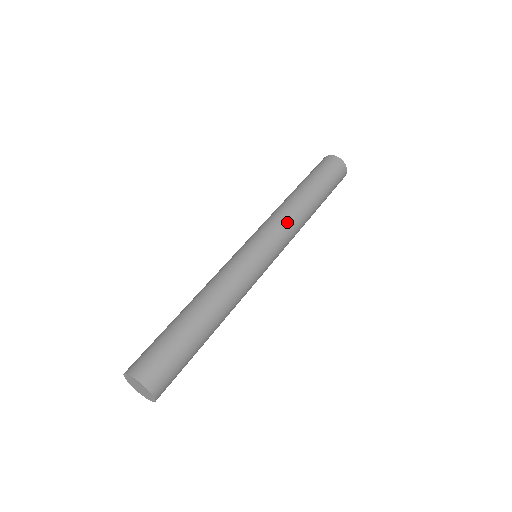
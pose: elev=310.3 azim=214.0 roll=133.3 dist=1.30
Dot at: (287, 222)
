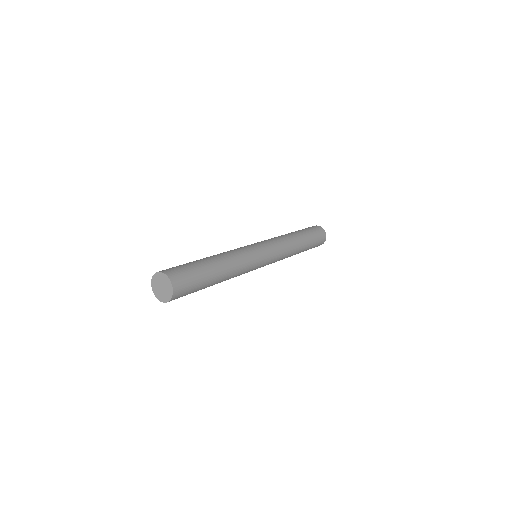
Dot at: (272, 238)
